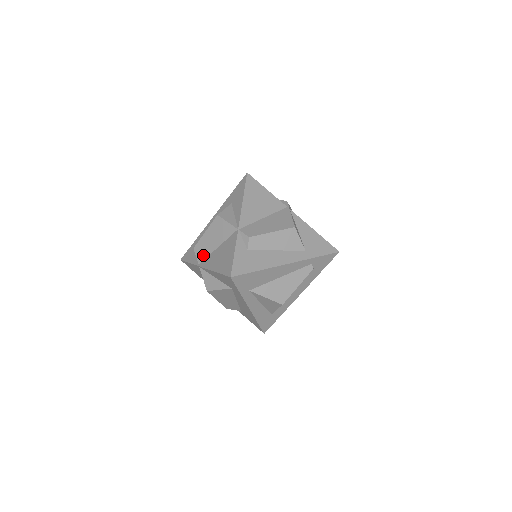
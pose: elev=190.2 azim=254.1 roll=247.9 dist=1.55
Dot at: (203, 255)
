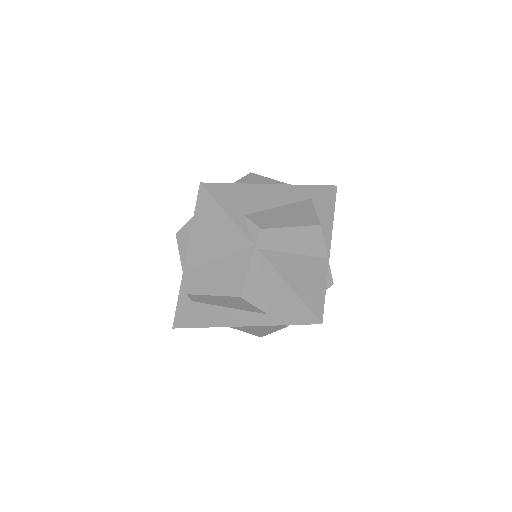
Dot at: occluded
